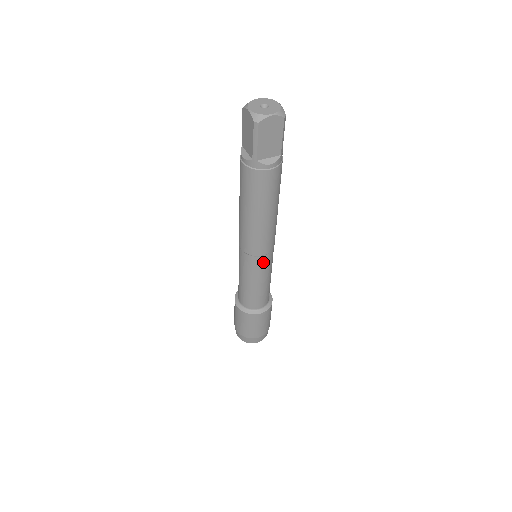
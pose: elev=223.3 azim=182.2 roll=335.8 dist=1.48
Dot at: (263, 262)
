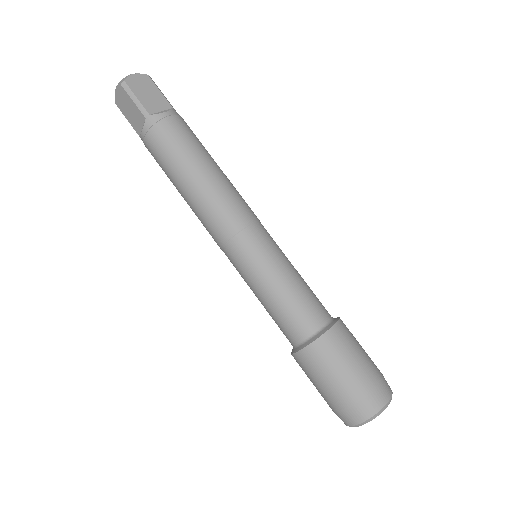
Dot at: (259, 237)
